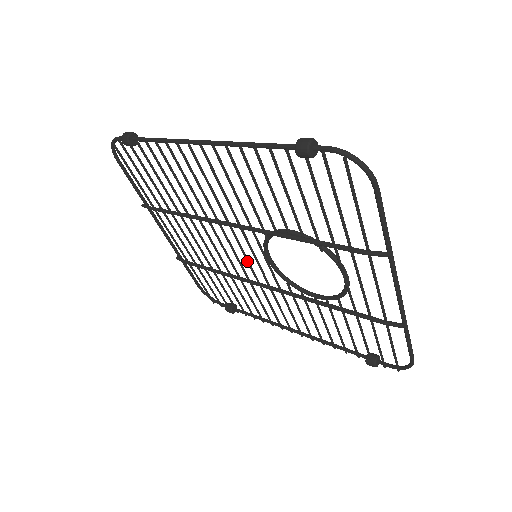
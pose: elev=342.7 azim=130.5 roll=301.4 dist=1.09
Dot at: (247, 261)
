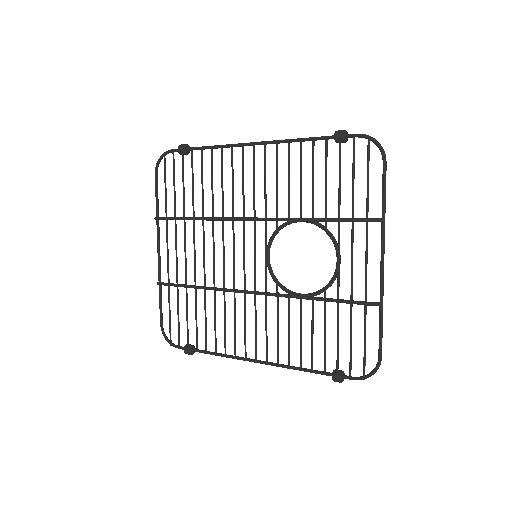
Dot at: (244, 264)
